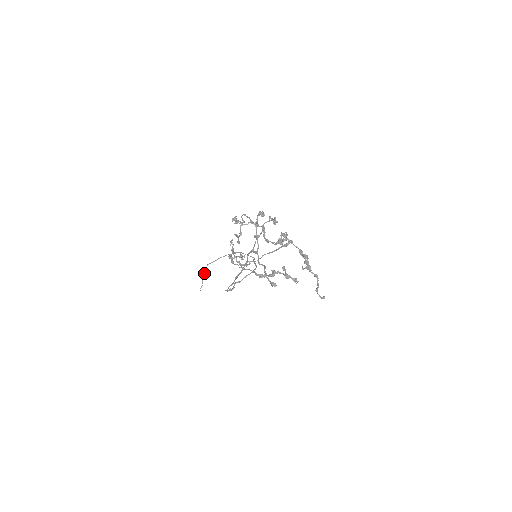
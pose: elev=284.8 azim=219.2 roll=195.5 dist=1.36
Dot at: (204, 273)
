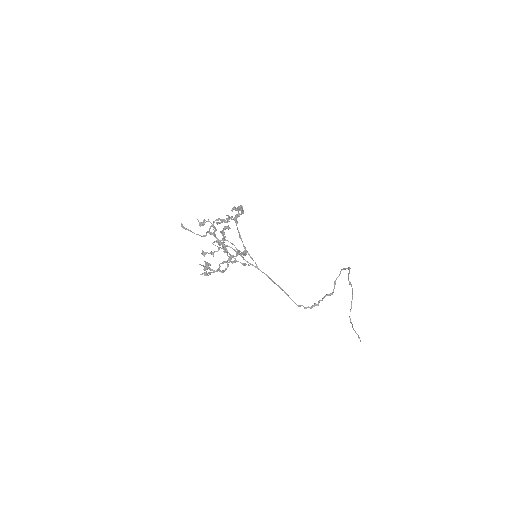
Dot at: (352, 326)
